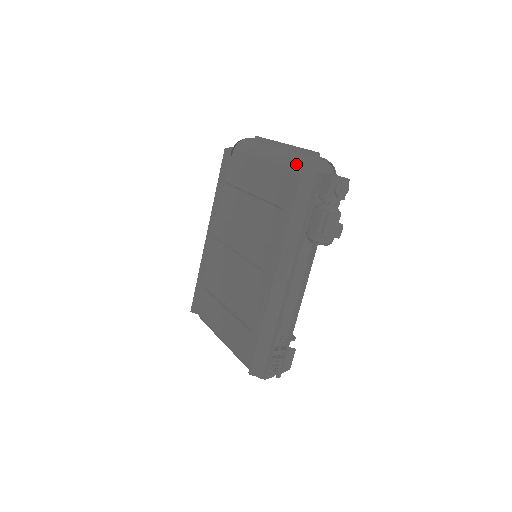
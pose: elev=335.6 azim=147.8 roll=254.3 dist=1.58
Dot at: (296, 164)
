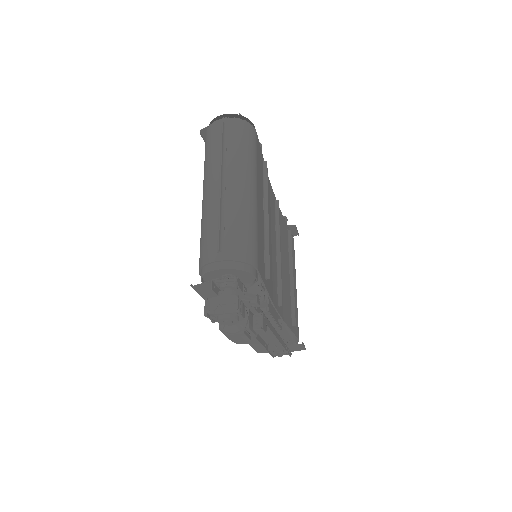
Dot at: occluded
